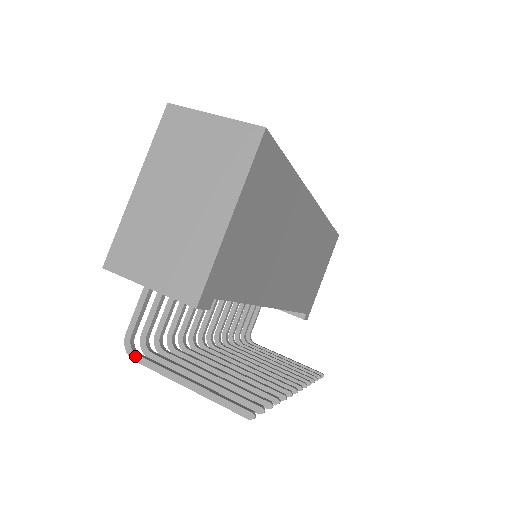
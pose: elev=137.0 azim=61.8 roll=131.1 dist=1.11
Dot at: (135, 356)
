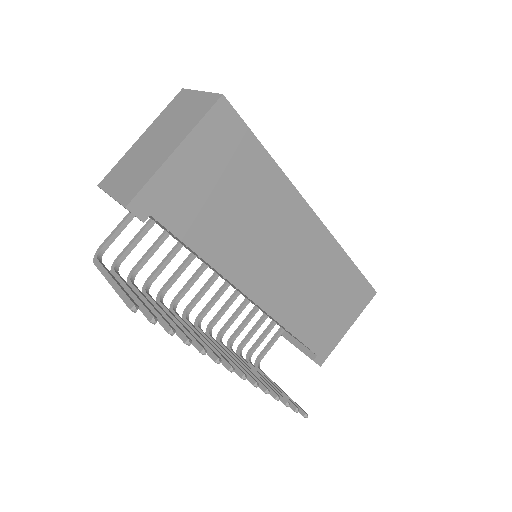
Dot at: (96, 261)
